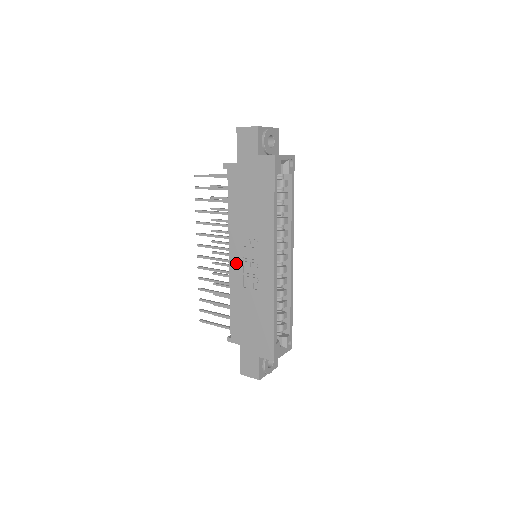
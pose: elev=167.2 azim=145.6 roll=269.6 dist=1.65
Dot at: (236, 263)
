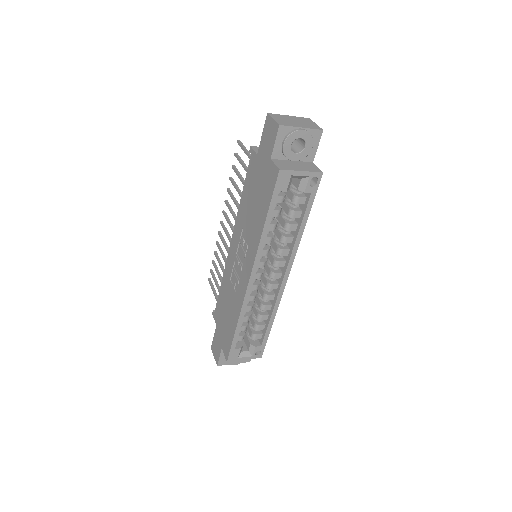
Dot at: (232, 253)
